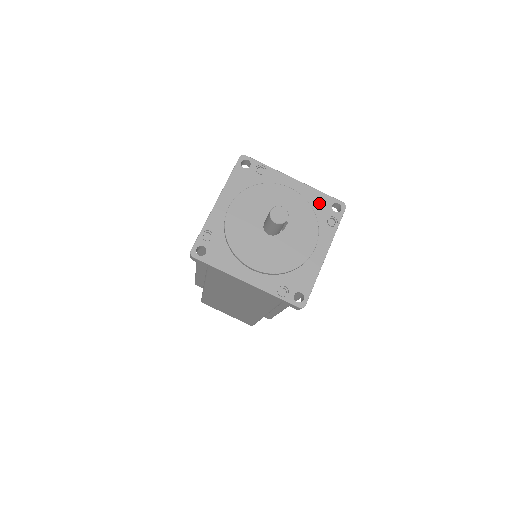
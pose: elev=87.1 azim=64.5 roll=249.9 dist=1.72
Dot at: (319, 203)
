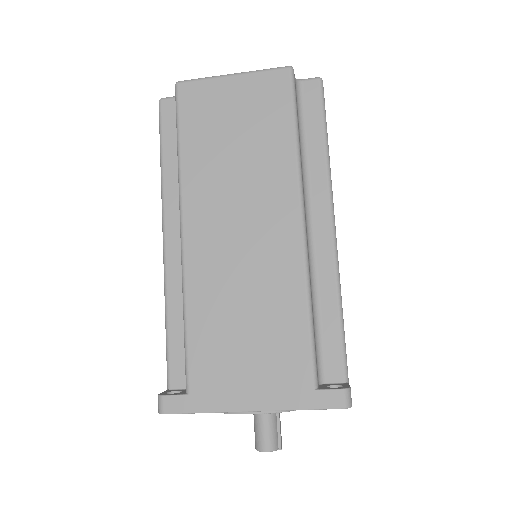
Dot at: occluded
